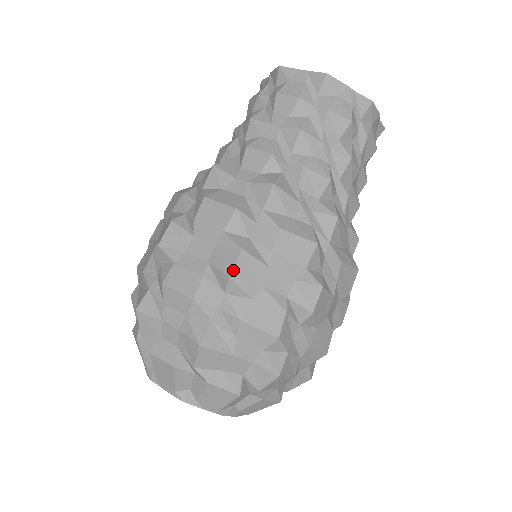
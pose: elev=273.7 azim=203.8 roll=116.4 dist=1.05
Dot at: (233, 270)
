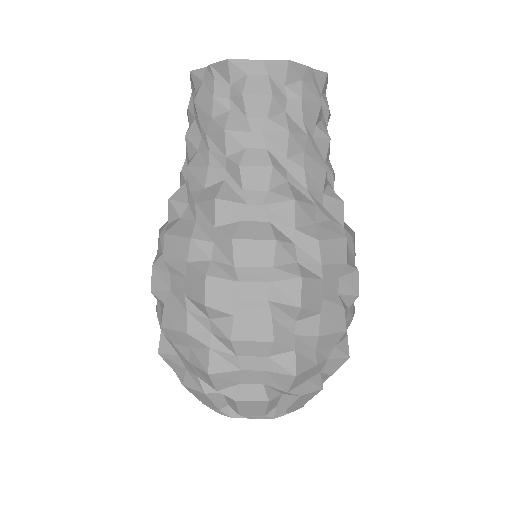
Dot at: (302, 300)
